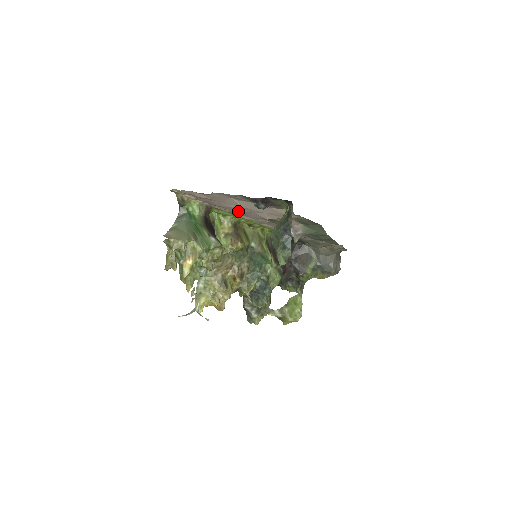
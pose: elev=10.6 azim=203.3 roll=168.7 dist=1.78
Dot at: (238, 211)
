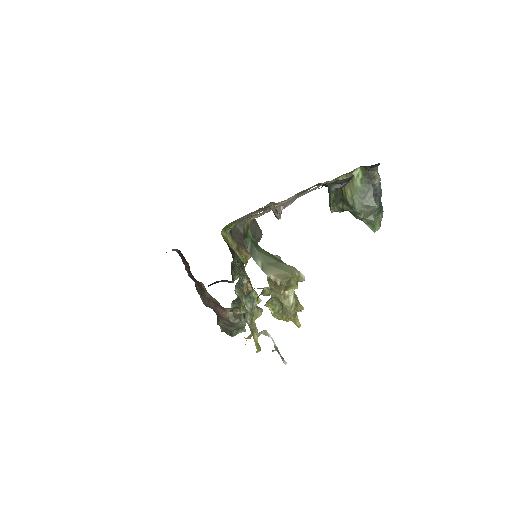
Dot at: occluded
